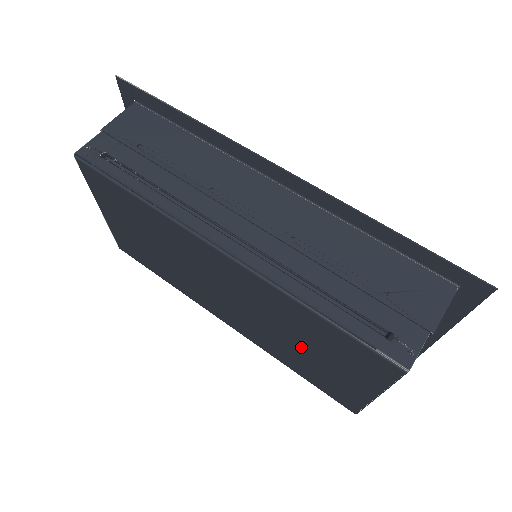
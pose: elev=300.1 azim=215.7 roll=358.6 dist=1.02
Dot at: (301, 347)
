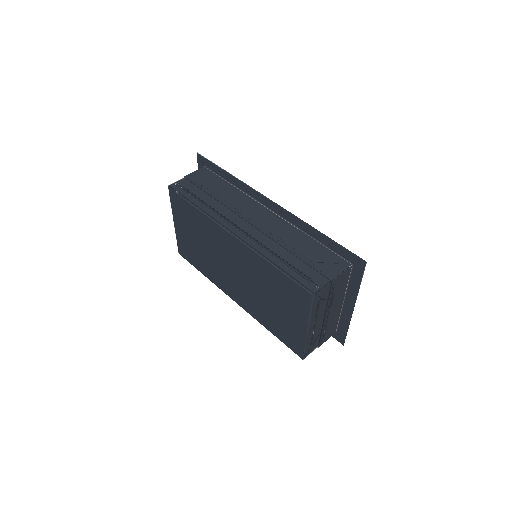
Dot at: (271, 301)
